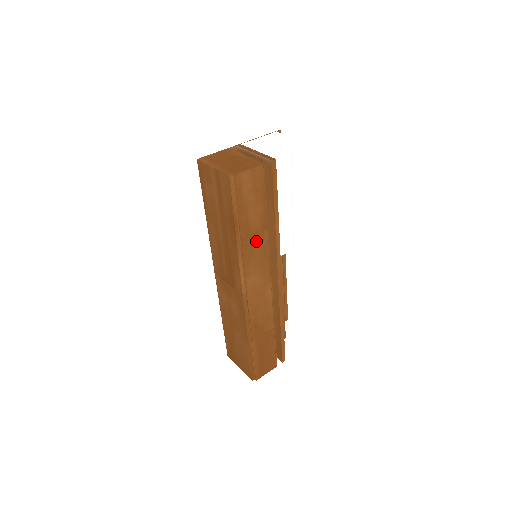
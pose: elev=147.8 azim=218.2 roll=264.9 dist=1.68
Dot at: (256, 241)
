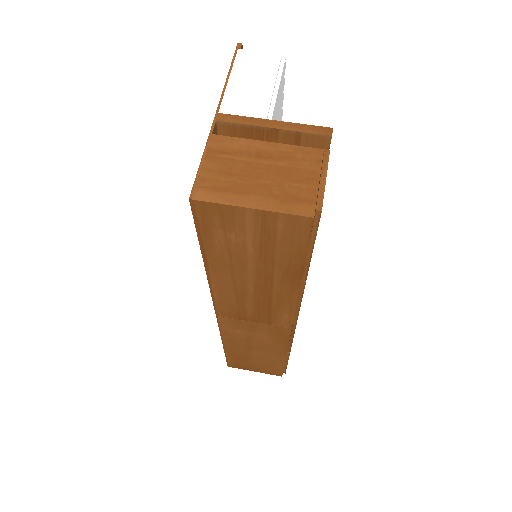
Dot at: occluded
